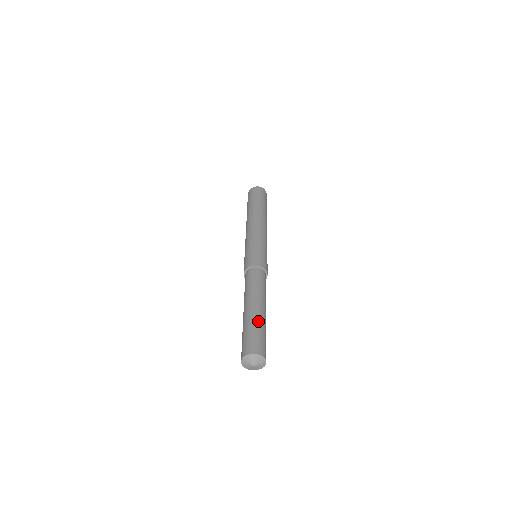
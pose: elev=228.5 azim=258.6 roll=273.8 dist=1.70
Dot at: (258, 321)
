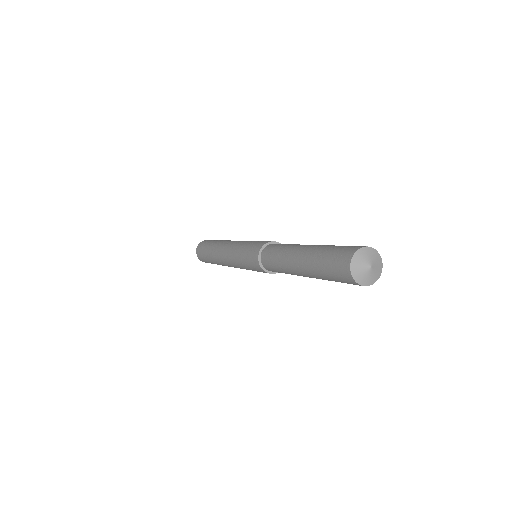
Dot at: occluded
